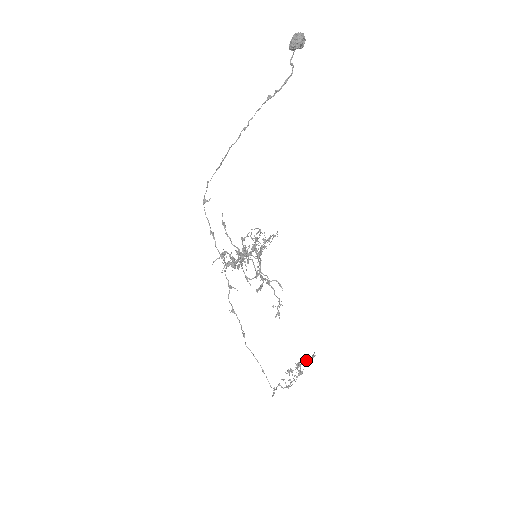
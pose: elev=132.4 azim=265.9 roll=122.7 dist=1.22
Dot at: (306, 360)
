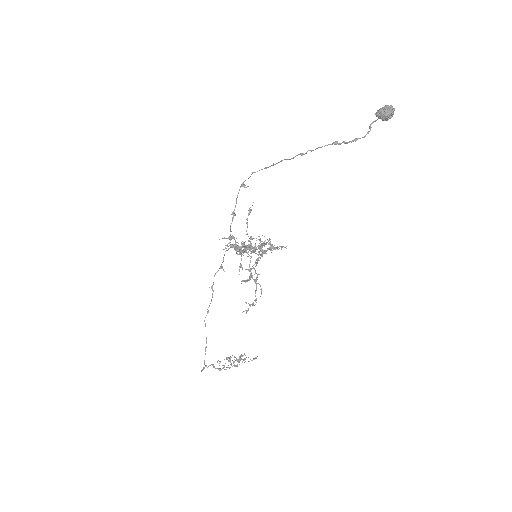
Dot at: (244, 360)
